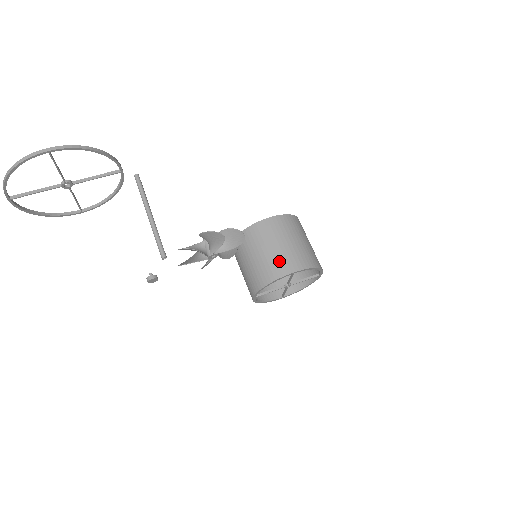
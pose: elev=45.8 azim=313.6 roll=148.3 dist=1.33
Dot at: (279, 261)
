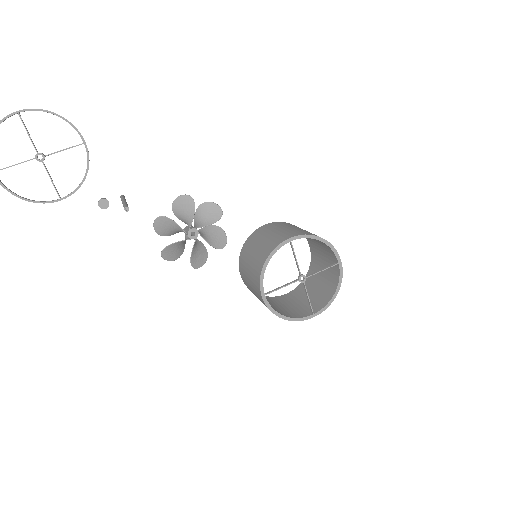
Dot at: (274, 239)
